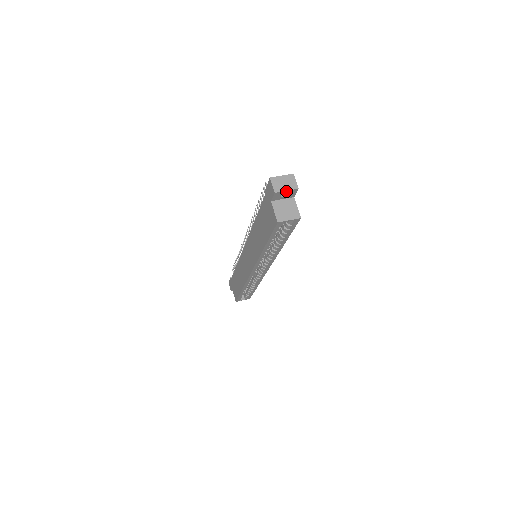
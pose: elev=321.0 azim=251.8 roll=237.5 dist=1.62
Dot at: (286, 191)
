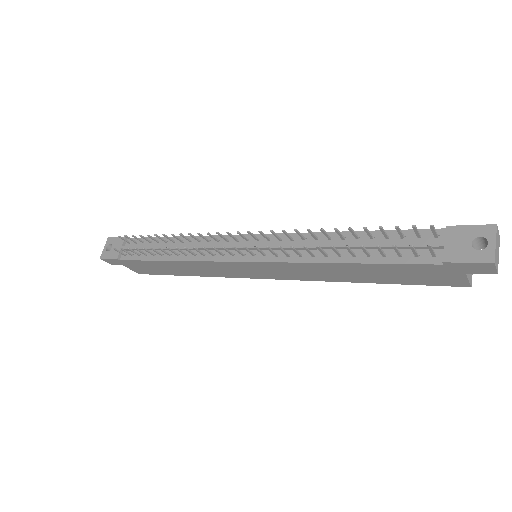
Dot at: occluded
